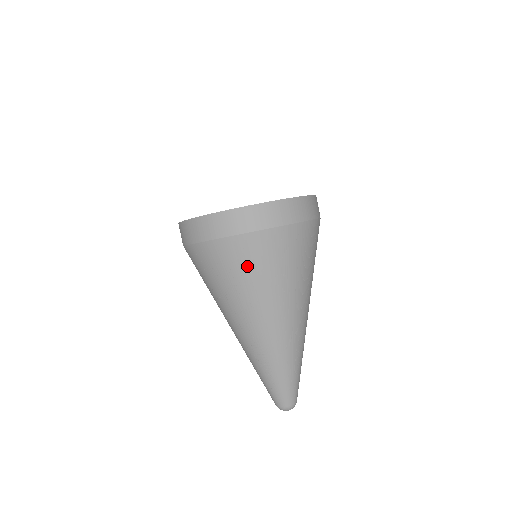
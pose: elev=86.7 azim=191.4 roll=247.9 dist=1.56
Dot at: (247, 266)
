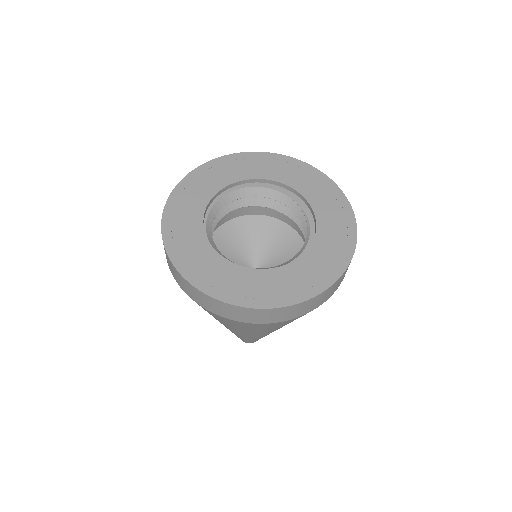
Dot at: (224, 321)
